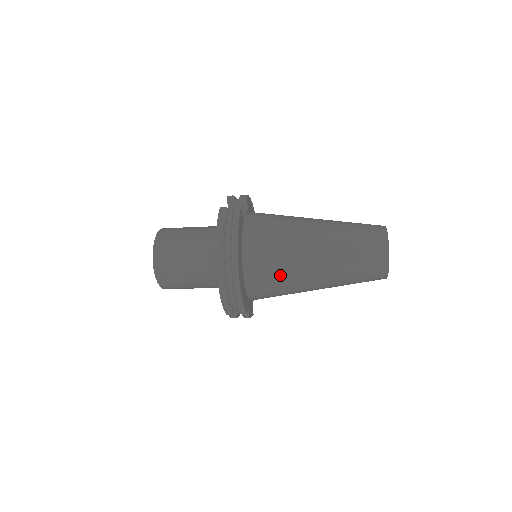
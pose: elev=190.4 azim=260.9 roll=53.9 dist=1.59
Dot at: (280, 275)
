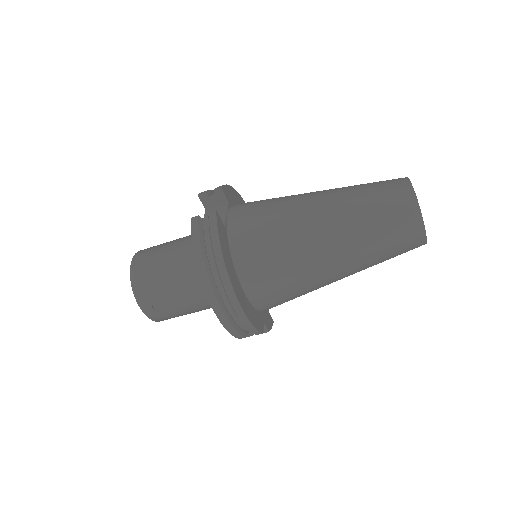
Dot at: (290, 281)
